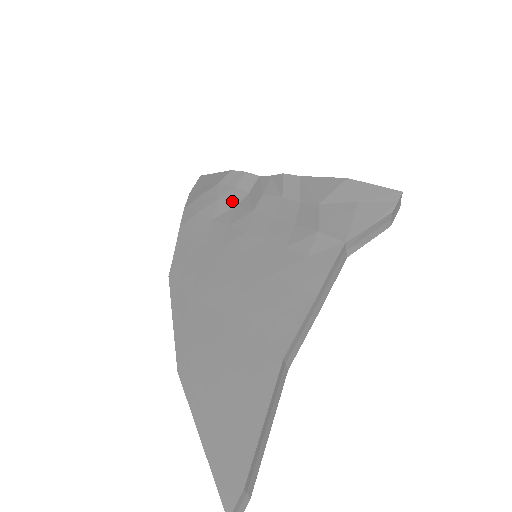
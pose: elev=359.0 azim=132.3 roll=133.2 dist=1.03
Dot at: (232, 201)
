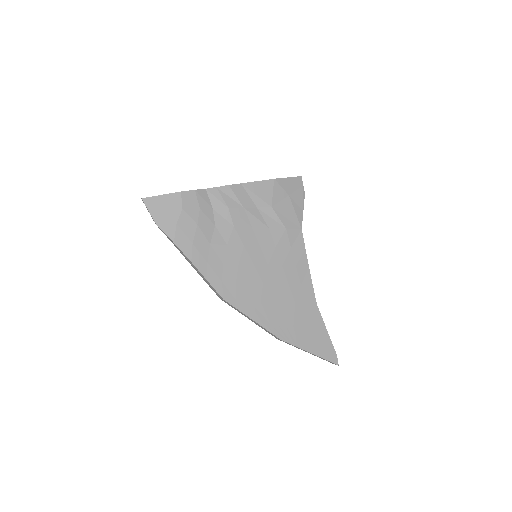
Dot at: (209, 222)
